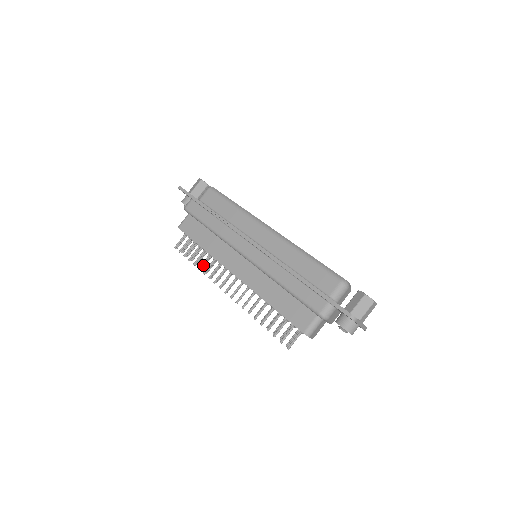
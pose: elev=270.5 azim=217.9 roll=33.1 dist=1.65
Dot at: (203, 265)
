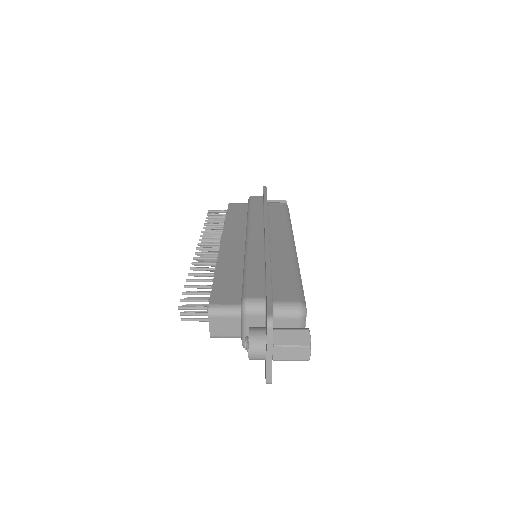
Dot at: (210, 233)
